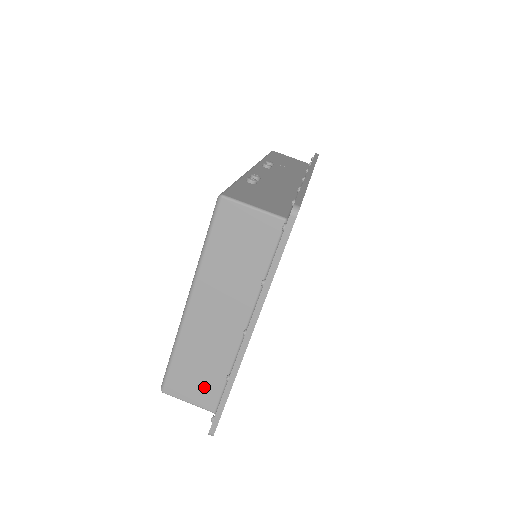
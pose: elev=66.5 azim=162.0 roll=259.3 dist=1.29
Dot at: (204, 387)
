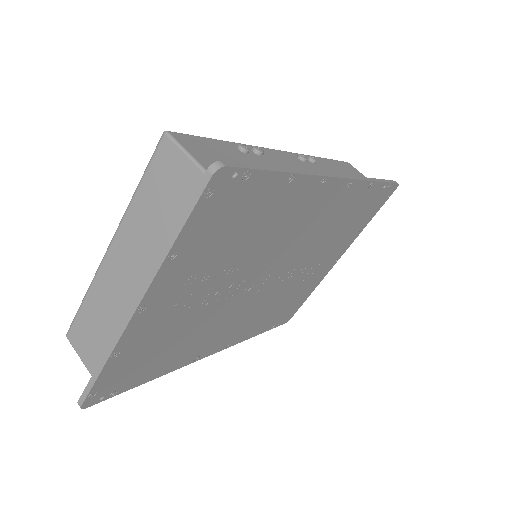
Dot at: (97, 350)
